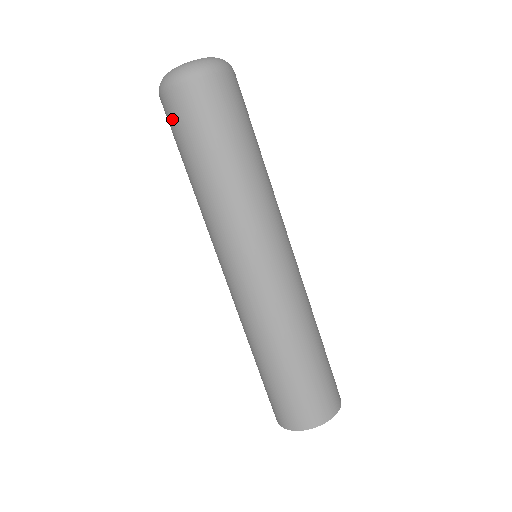
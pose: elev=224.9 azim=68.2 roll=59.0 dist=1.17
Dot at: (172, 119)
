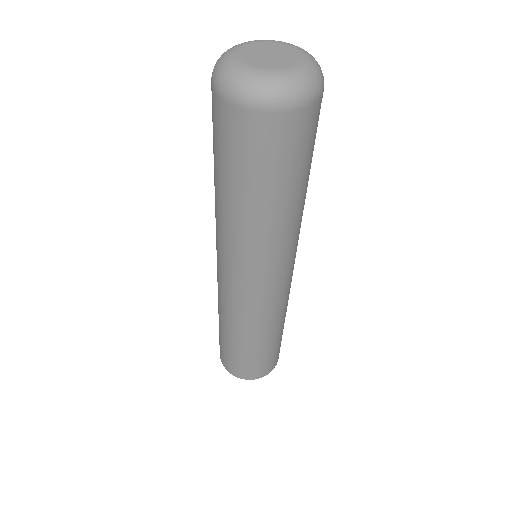
Dot at: (228, 134)
